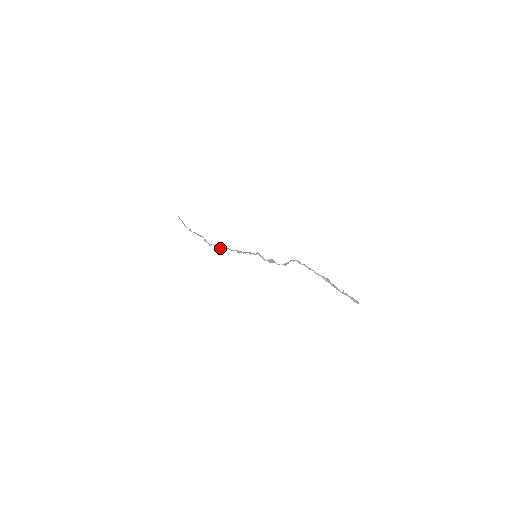
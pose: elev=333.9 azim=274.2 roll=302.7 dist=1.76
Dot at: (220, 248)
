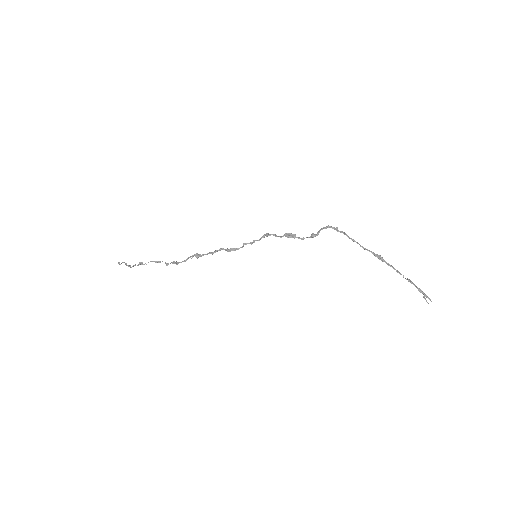
Dot at: (196, 255)
